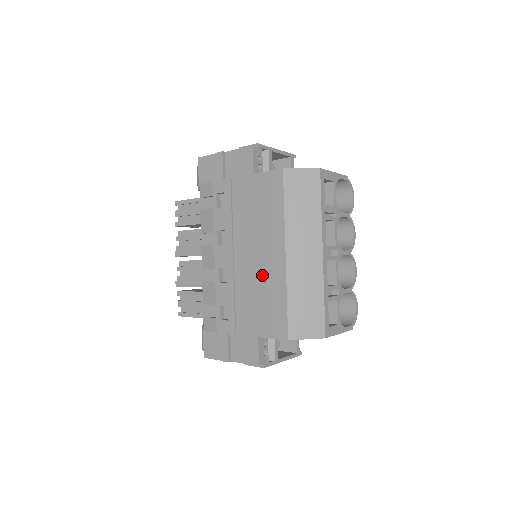
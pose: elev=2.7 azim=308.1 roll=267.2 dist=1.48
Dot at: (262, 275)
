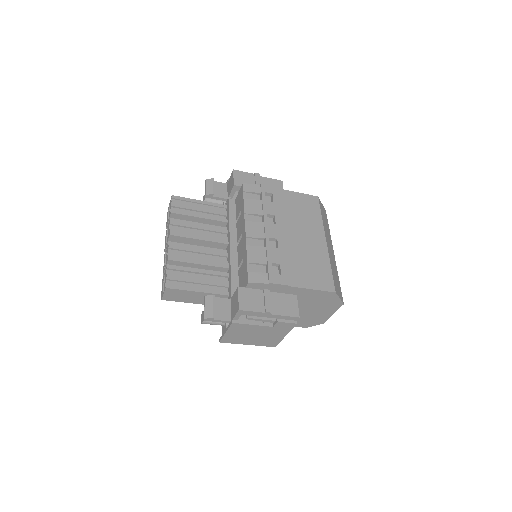
Dot at: (309, 249)
